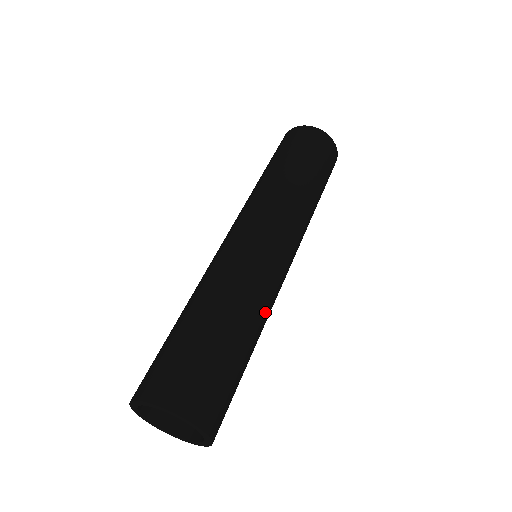
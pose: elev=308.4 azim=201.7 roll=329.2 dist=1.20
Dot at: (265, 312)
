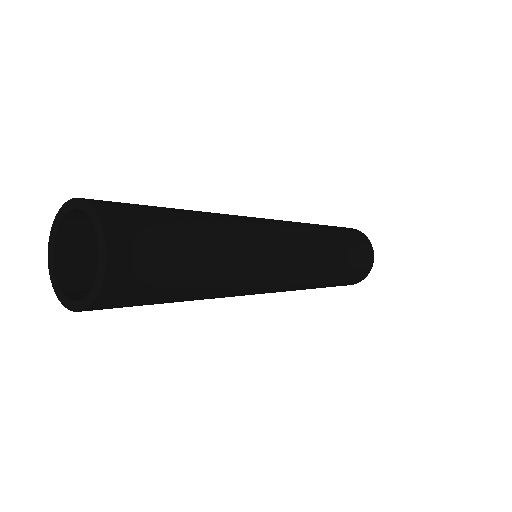
Dot at: (238, 269)
